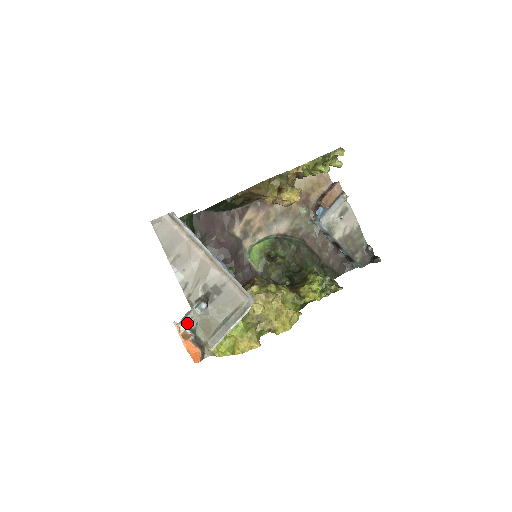
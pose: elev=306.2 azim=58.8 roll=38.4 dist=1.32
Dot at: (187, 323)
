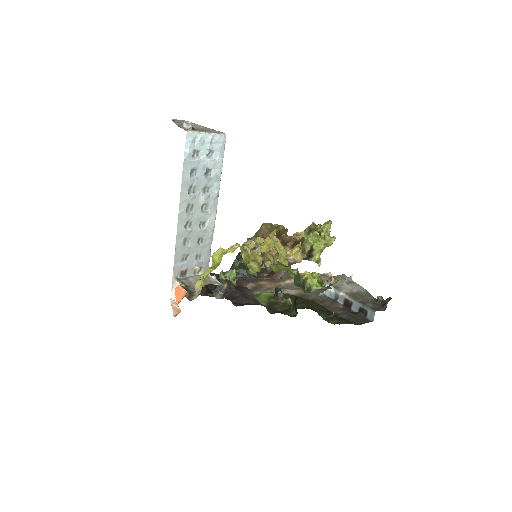
Dot at: (182, 282)
